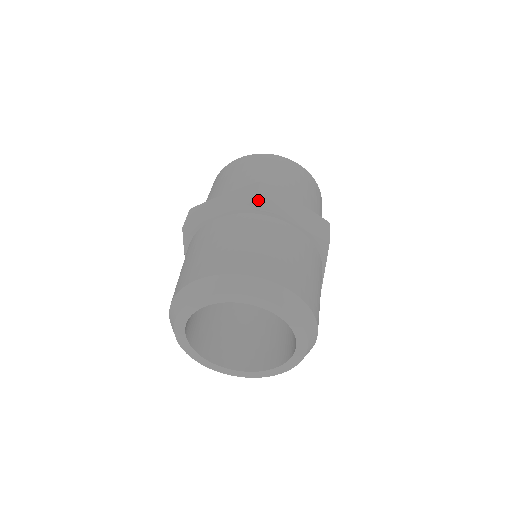
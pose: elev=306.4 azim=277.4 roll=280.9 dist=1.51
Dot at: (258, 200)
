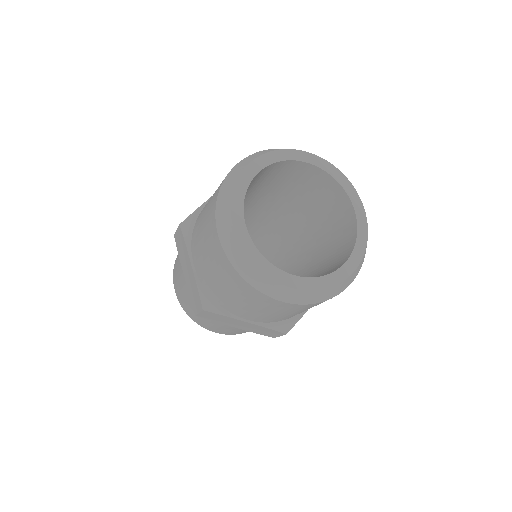
Dot at: occluded
